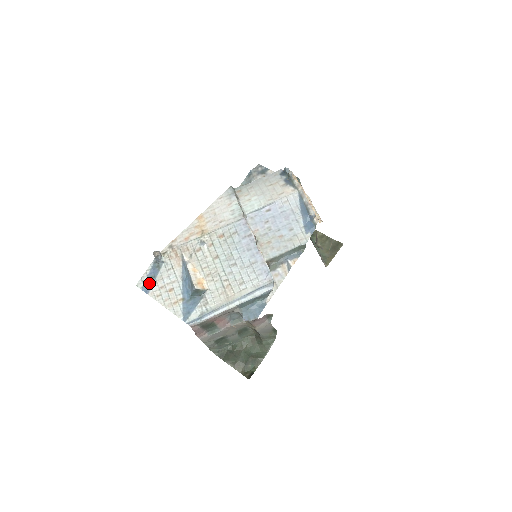
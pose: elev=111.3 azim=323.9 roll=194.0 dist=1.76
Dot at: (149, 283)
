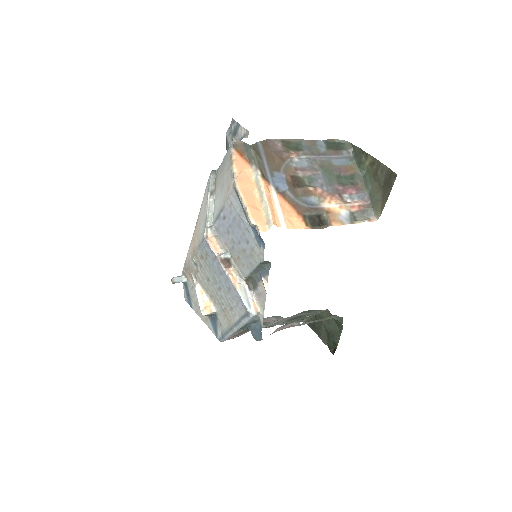
Dot at: (189, 299)
